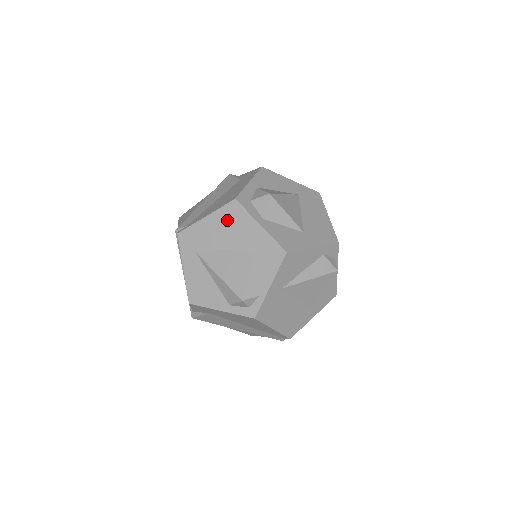
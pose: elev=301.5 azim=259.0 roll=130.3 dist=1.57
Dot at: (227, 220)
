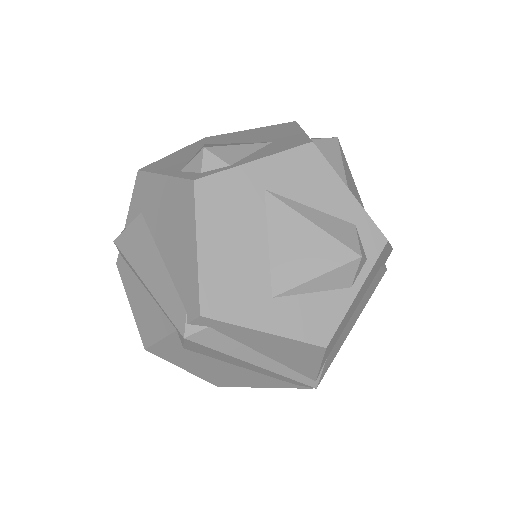
Dot at: (269, 130)
